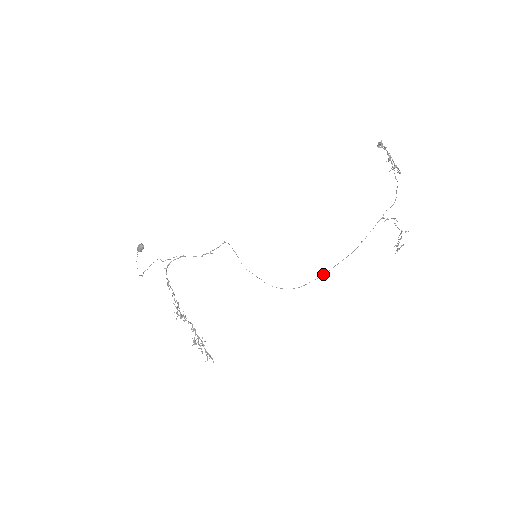
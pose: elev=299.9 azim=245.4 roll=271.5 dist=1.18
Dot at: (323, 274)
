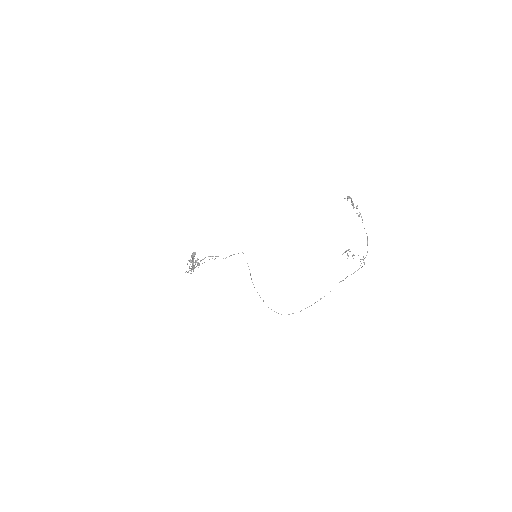
Dot at: (309, 306)
